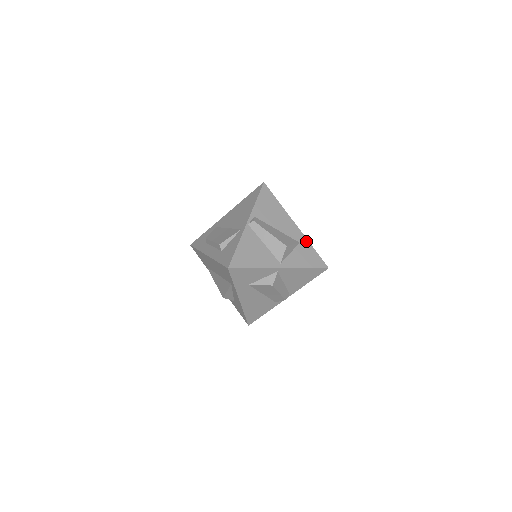
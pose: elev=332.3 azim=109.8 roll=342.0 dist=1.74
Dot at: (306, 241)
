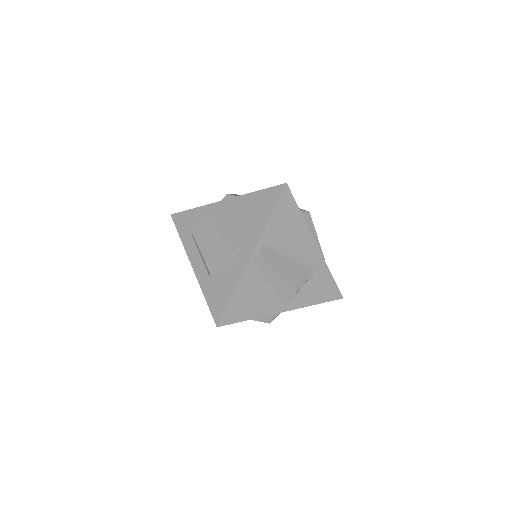
Dot at: (325, 267)
